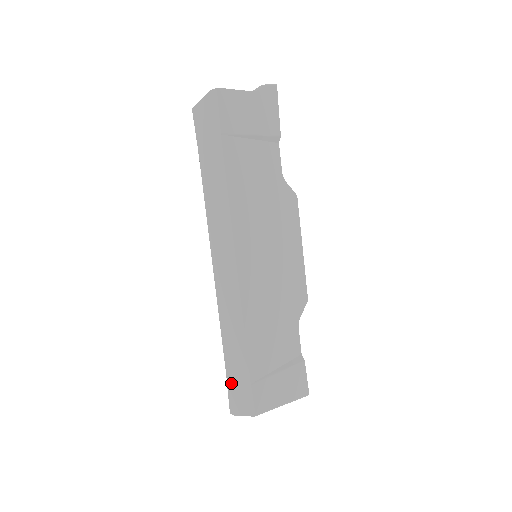
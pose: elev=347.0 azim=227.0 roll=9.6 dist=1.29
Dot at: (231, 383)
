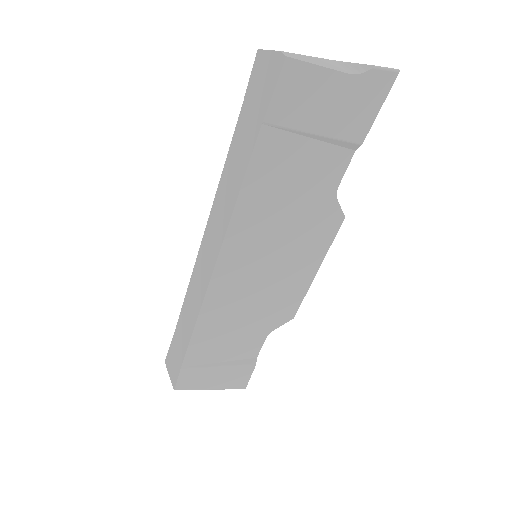
Dot at: (173, 345)
